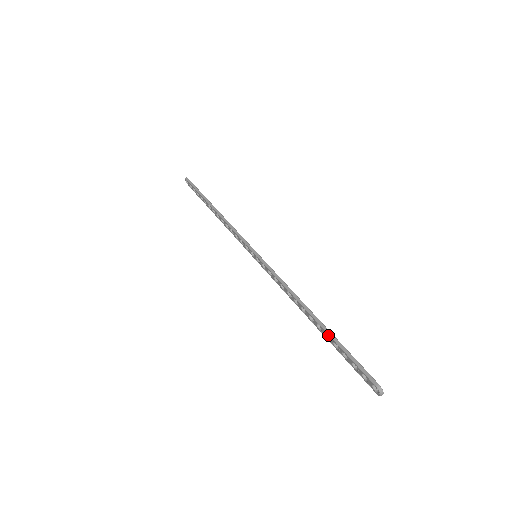
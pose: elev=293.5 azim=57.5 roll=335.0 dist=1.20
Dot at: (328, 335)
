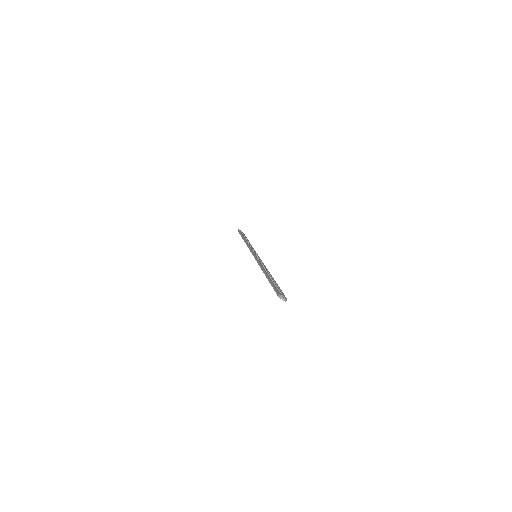
Dot at: occluded
